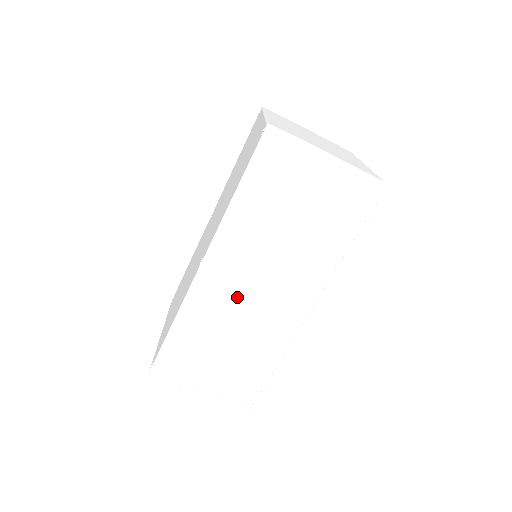
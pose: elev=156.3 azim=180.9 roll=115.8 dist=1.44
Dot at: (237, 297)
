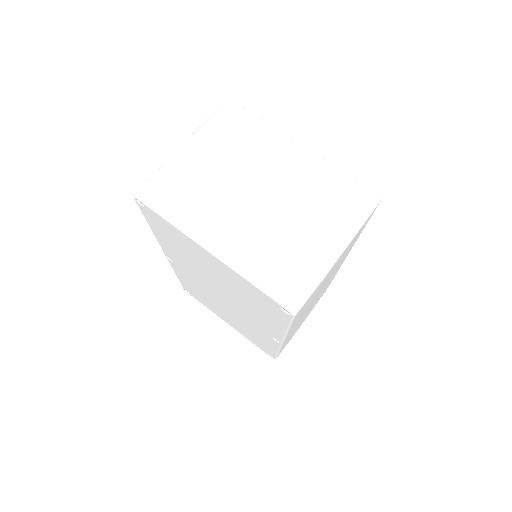
Dot at: (306, 313)
